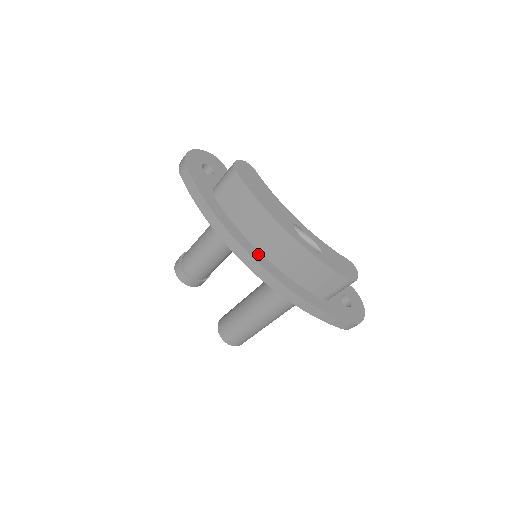
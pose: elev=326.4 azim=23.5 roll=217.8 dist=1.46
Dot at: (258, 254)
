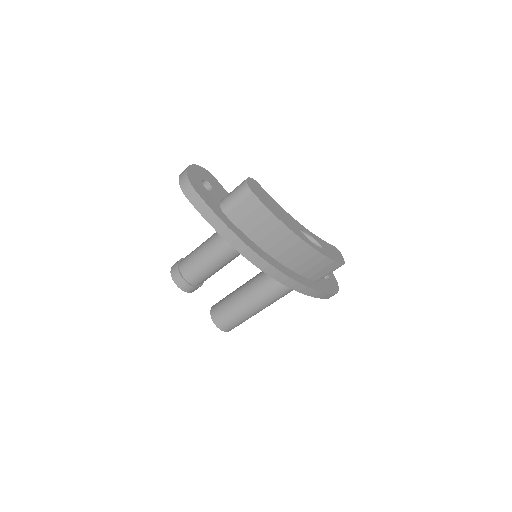
Dot at: (271, 259)
